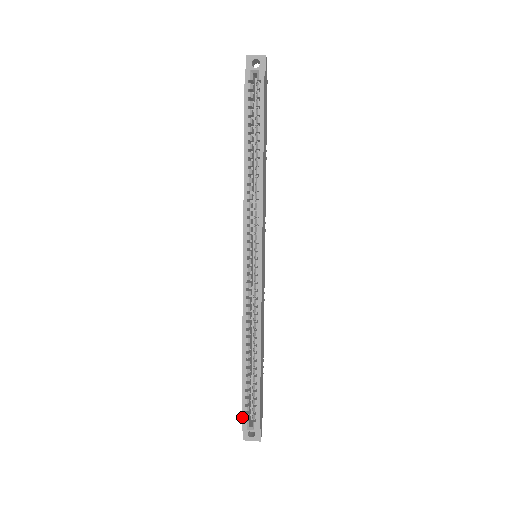
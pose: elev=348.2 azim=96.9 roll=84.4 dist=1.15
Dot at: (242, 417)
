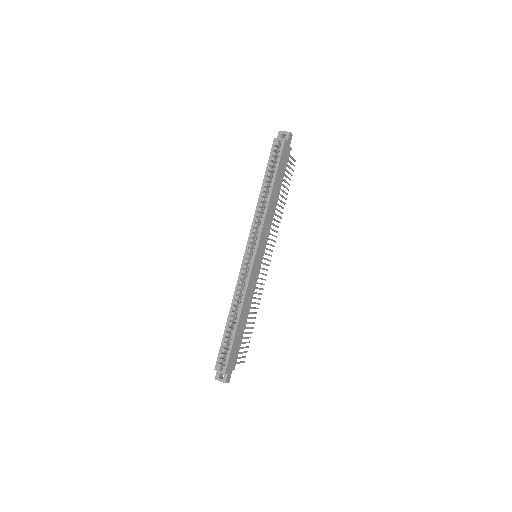
Dot at: (217, 360)
